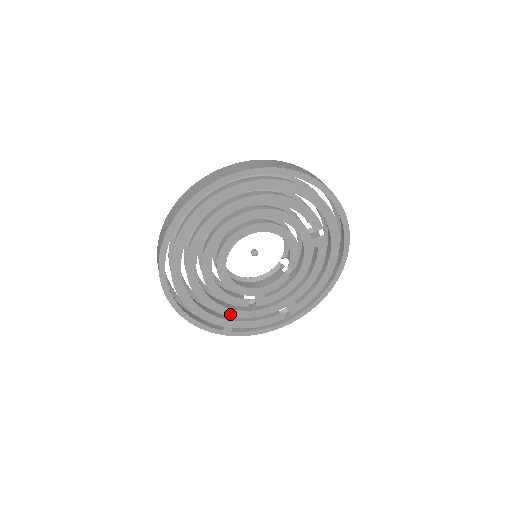
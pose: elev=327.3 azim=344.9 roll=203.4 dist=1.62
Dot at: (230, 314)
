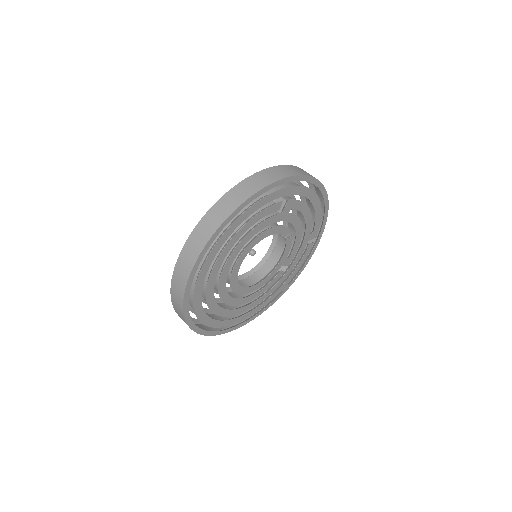
Dot at: (278, 286)
